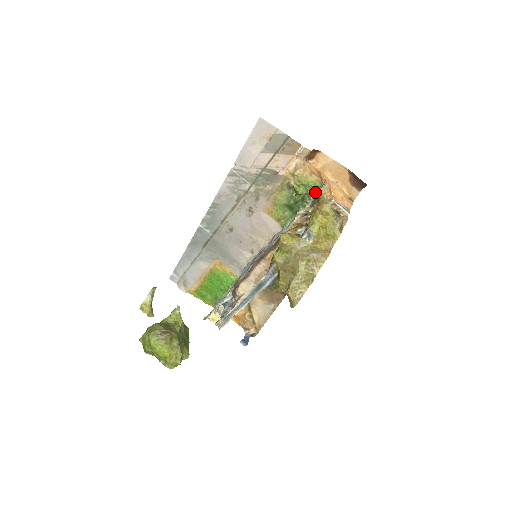
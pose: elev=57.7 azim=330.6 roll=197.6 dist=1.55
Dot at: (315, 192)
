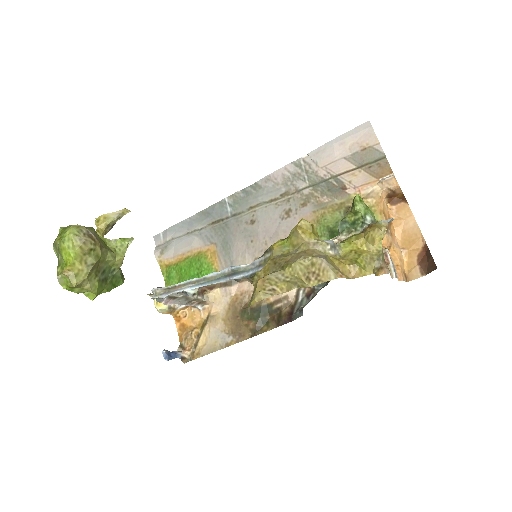
Dot at: (374, 221)
